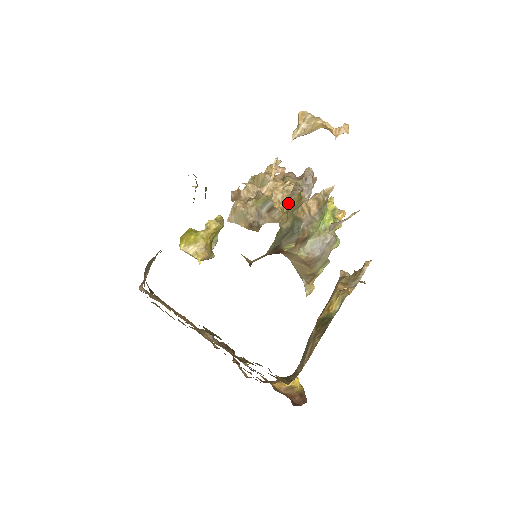
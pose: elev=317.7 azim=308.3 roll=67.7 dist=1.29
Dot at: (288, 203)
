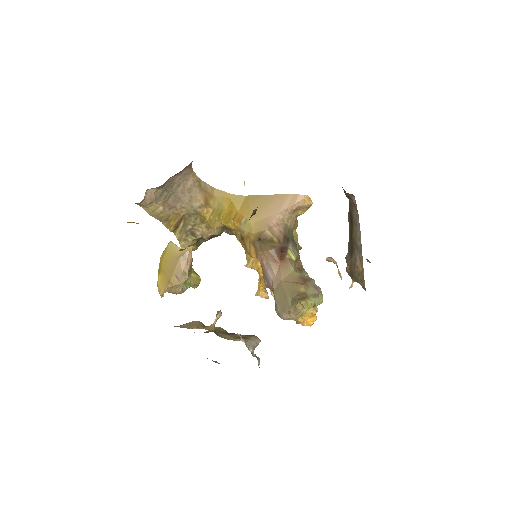
Dot at: (246, 336)
